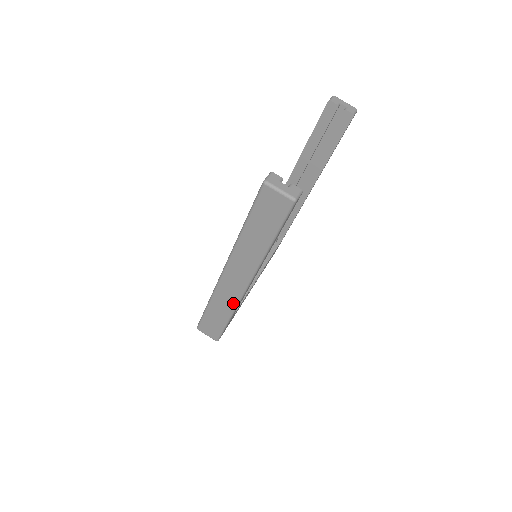
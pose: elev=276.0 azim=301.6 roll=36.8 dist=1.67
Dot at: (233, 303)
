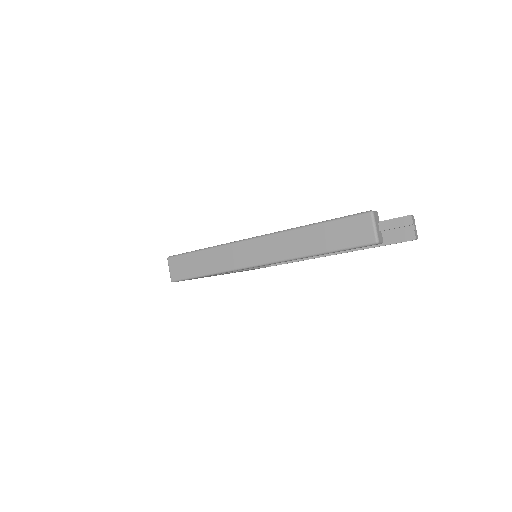
Dot at: (230, 266)
